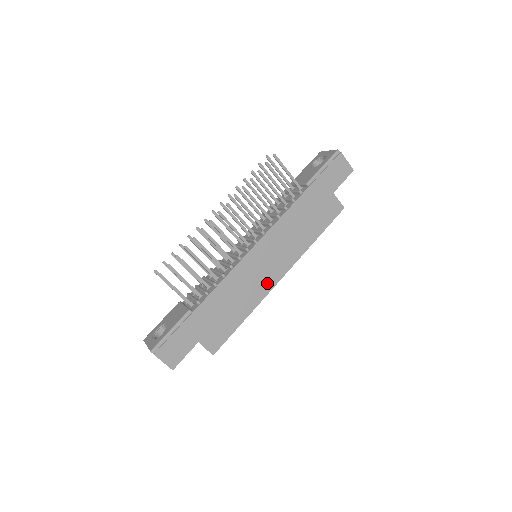
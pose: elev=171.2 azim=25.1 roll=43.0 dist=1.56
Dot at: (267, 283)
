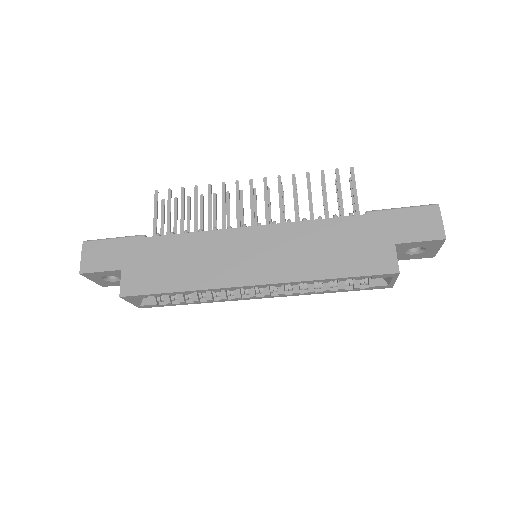
Dot at: (233, 276)
